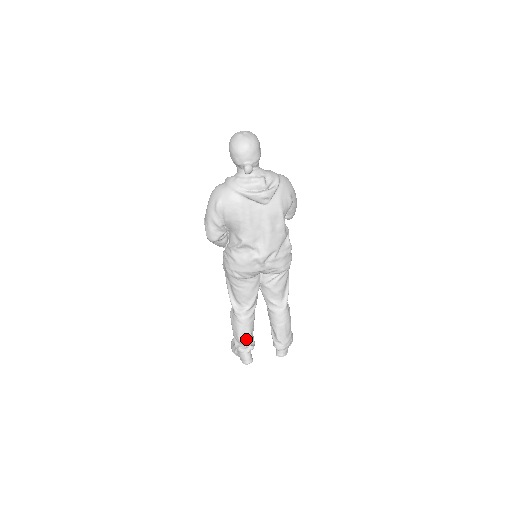
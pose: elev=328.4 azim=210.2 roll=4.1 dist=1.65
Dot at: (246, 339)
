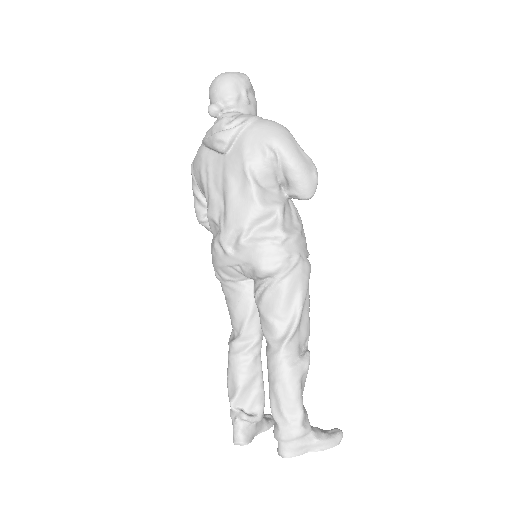
Dot at: (234, 394)
